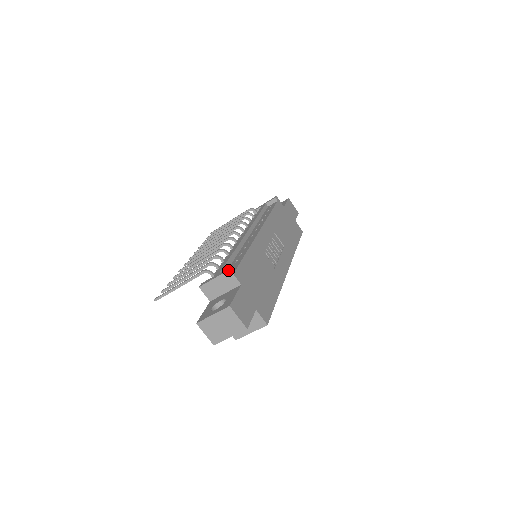
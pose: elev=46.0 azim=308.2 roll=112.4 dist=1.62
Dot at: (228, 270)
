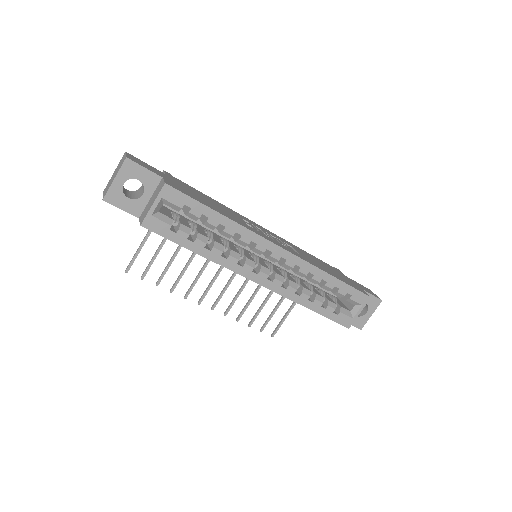
Dot at: (163, 172)
